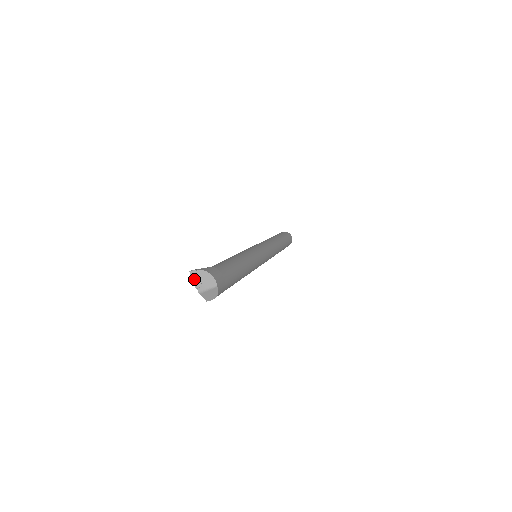
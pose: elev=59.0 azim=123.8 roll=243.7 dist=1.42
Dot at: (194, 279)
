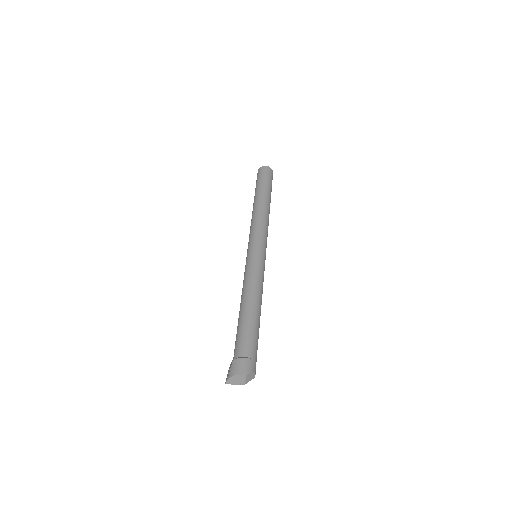
Dot at: (233, 384)
